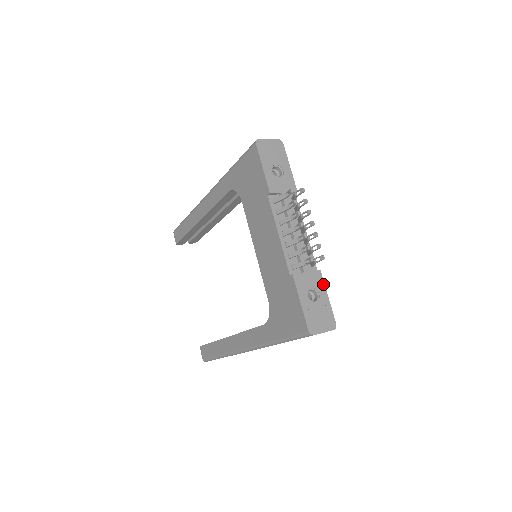
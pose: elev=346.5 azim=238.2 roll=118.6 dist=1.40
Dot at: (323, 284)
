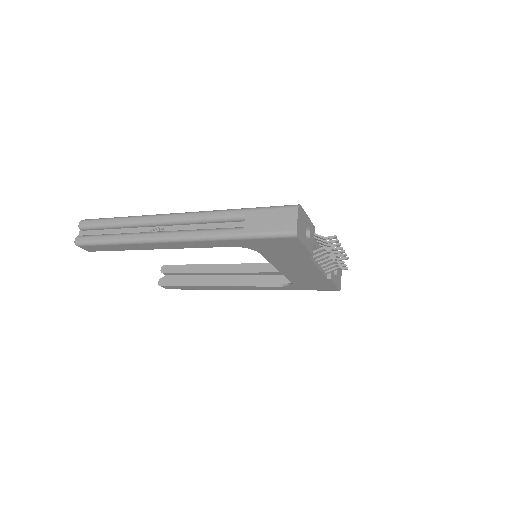
Dot at: occluded
